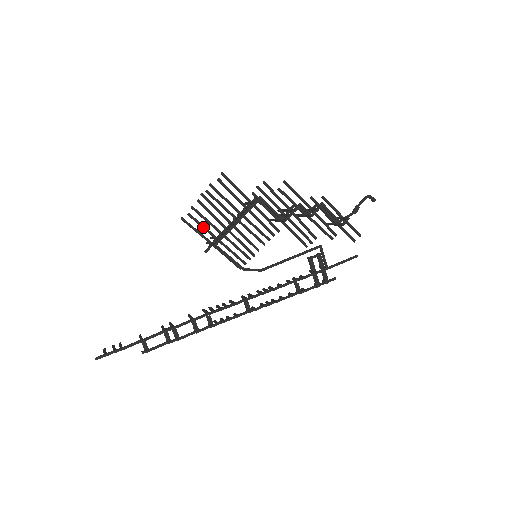
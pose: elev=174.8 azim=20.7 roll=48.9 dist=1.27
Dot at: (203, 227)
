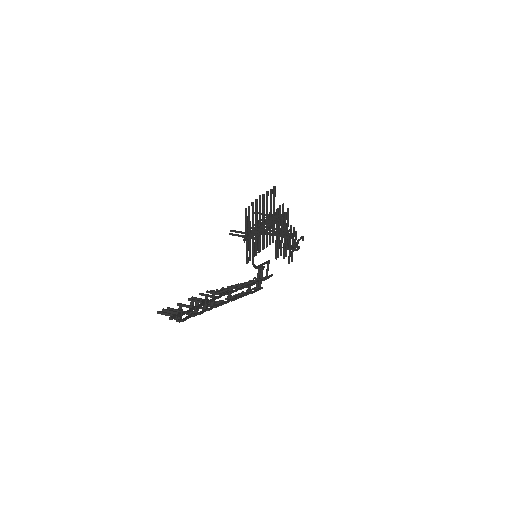
Dot at: (250, 221)
